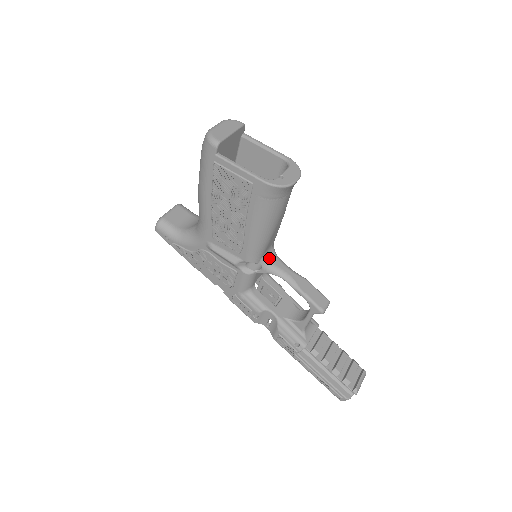
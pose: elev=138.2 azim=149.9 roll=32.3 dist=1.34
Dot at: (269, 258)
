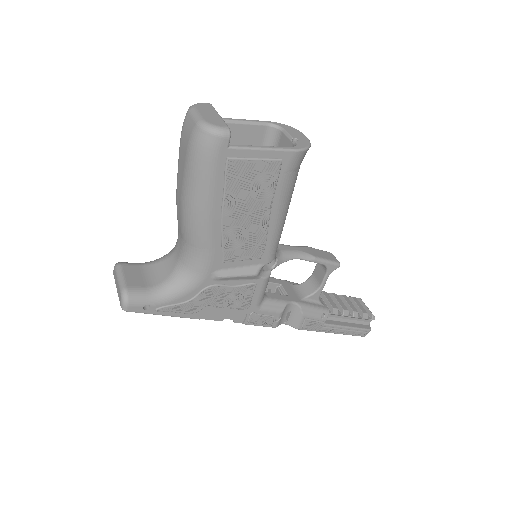
Dot at: occluded
